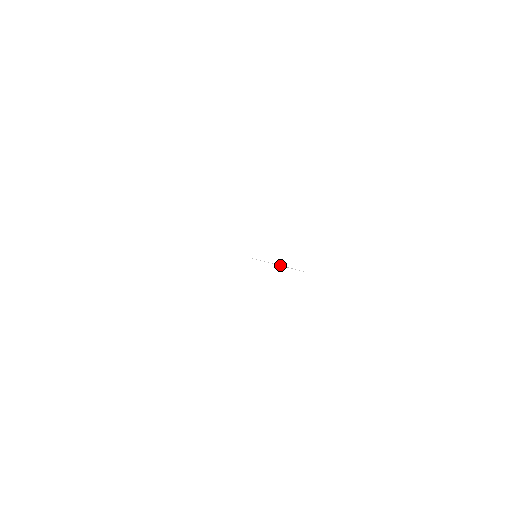
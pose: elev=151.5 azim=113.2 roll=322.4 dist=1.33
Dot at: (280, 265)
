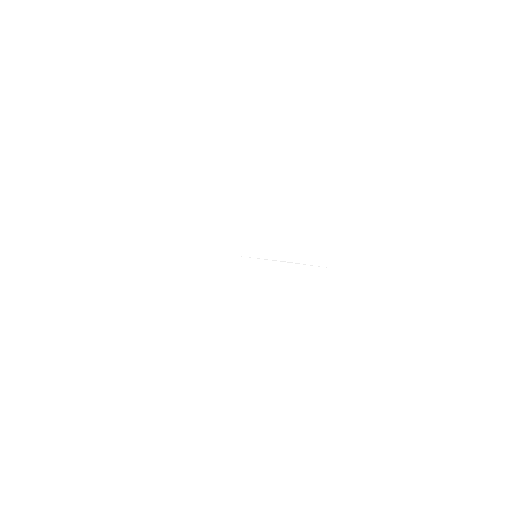
Dot at: (290, 262)
